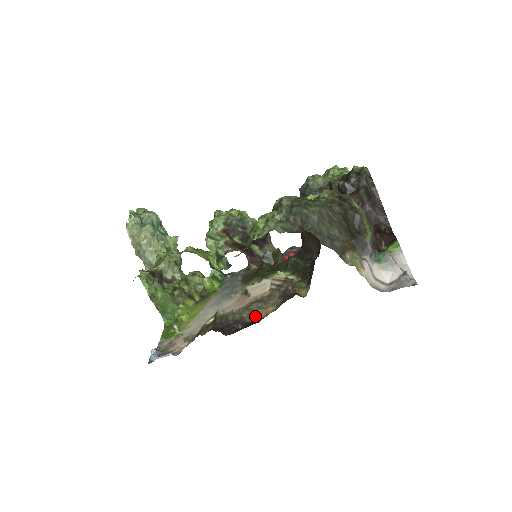
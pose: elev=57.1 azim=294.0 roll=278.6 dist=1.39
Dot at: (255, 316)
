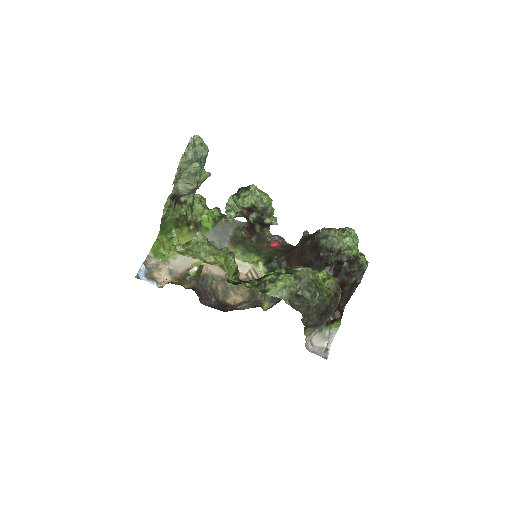
Dot at: (226, 296)
